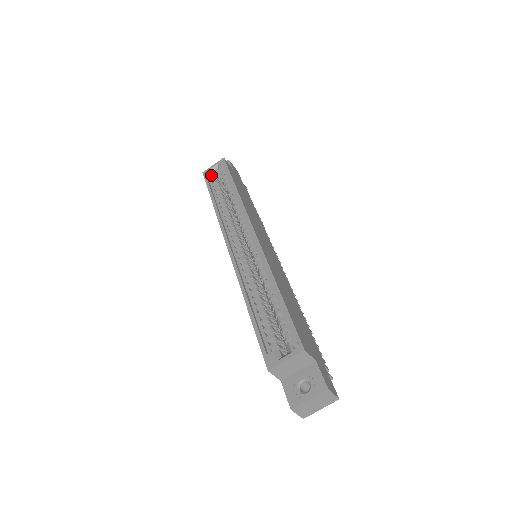
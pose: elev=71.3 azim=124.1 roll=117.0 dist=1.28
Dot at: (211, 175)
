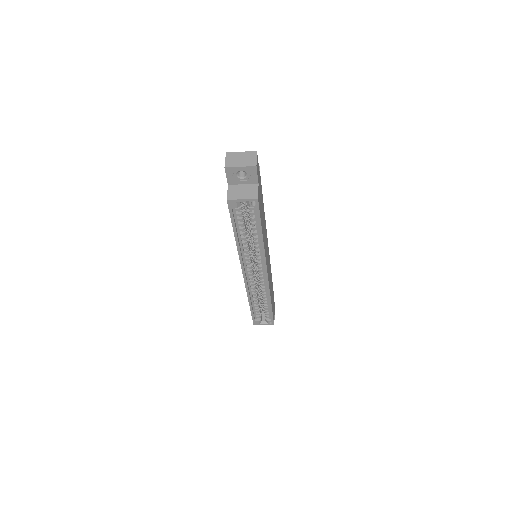
Dot at: (237, 206)
